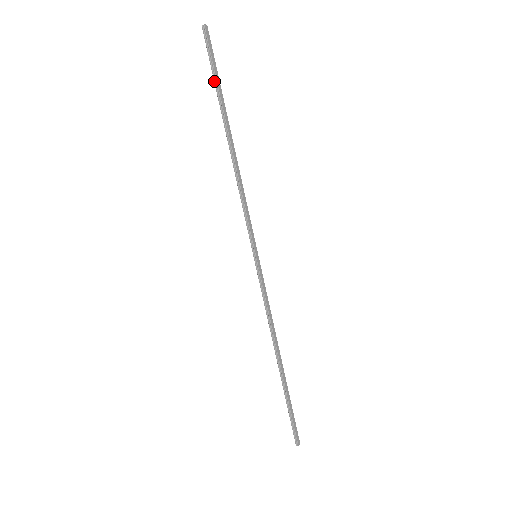
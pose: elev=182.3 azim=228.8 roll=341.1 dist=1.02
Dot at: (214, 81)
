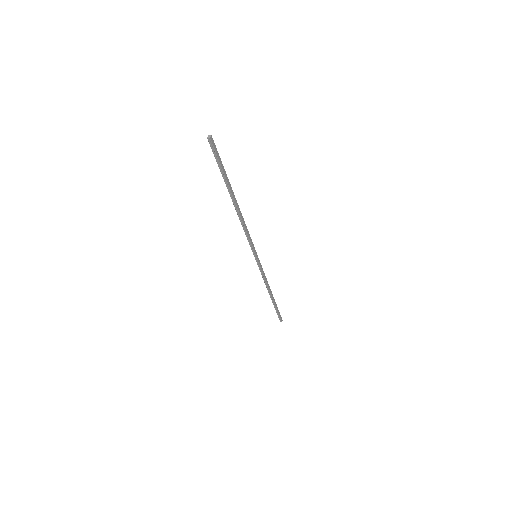
Dot at: (221, 172)
